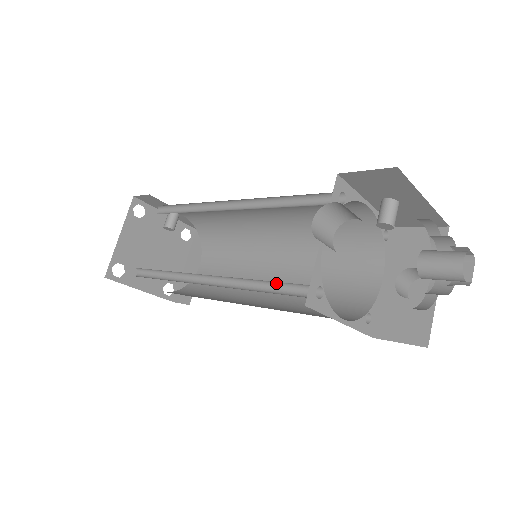
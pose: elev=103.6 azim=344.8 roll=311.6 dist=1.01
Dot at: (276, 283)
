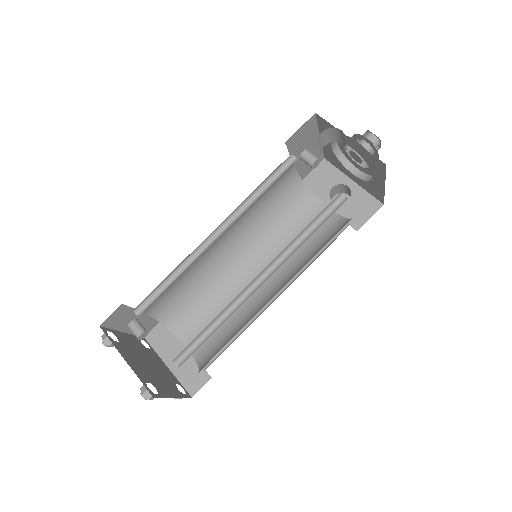
Dot at: (313, 223)
